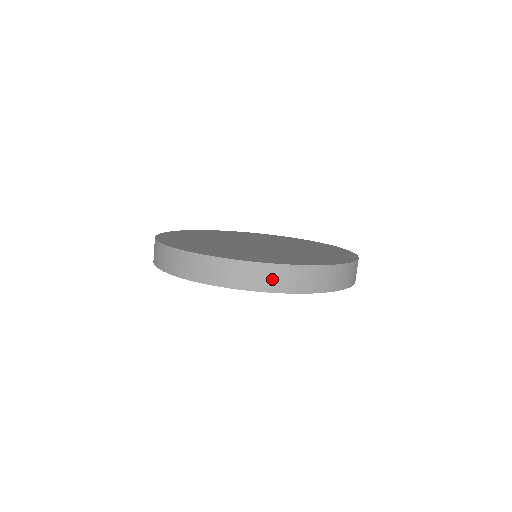
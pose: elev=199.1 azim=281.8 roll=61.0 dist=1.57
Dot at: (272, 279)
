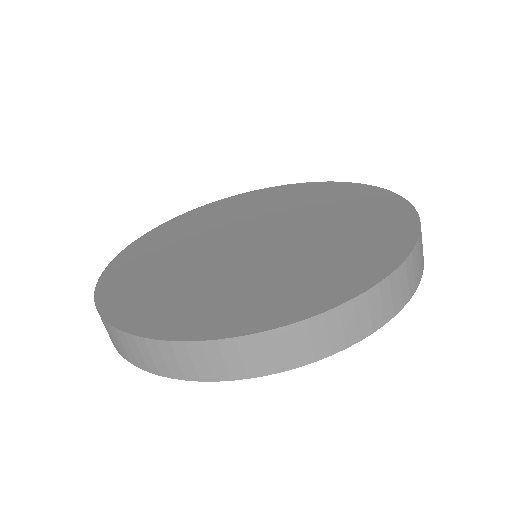
Dot at: (198, 363)
